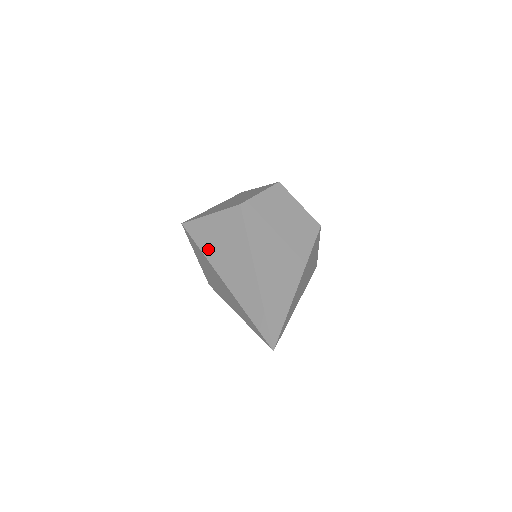
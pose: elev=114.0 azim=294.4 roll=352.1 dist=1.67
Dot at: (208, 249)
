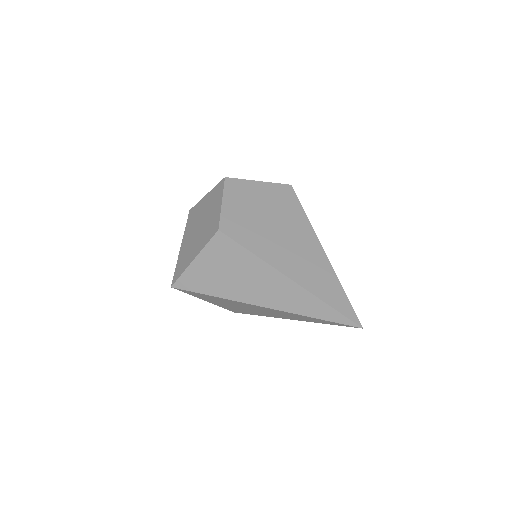
Dot at: (221, 290)
